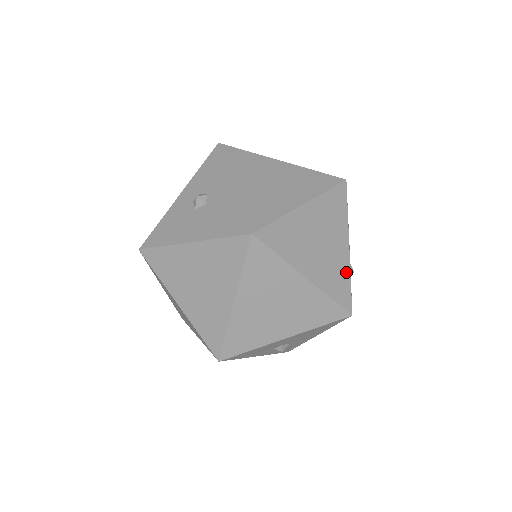
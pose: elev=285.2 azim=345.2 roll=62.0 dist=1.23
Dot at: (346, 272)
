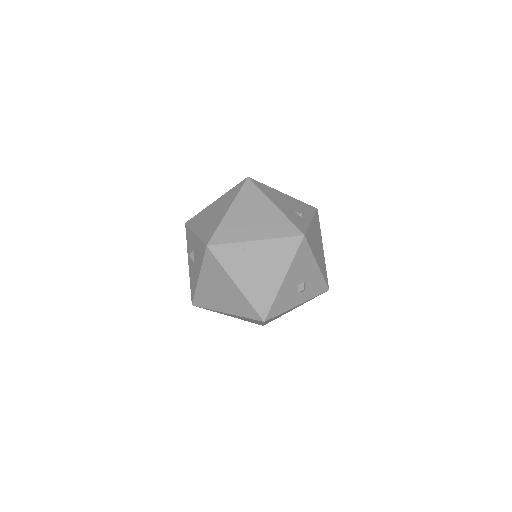
Dot at: (282, 218)
